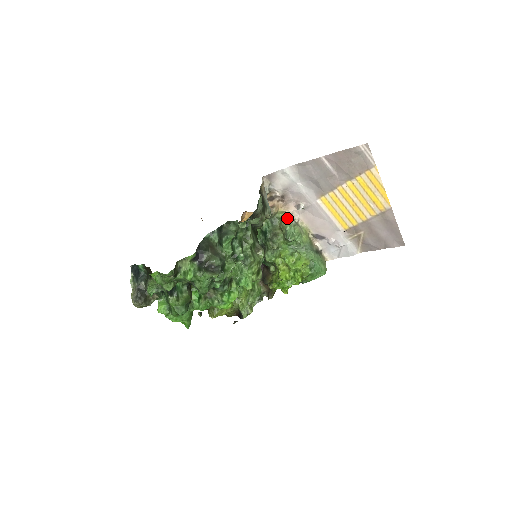
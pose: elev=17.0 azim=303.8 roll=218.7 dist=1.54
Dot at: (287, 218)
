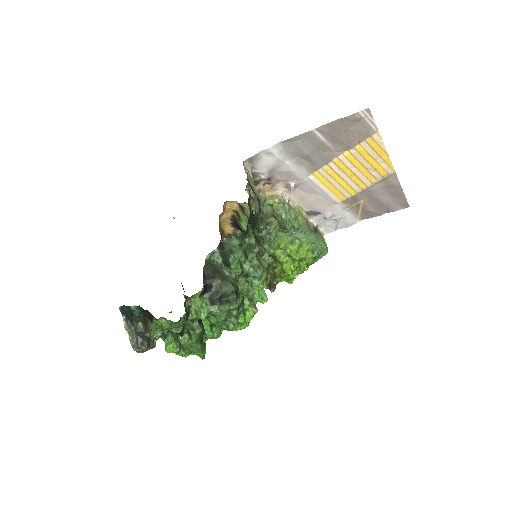
Dot at: (279, 203)
